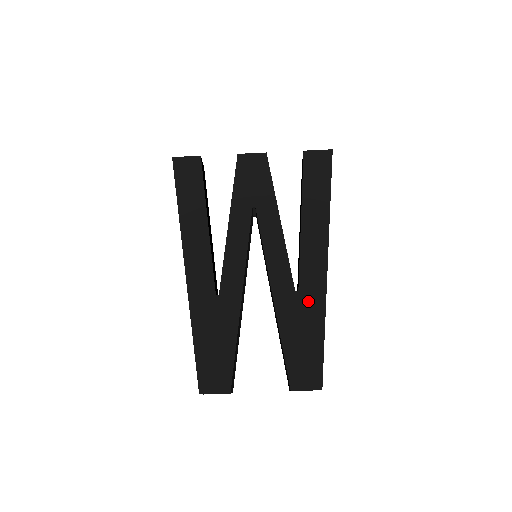
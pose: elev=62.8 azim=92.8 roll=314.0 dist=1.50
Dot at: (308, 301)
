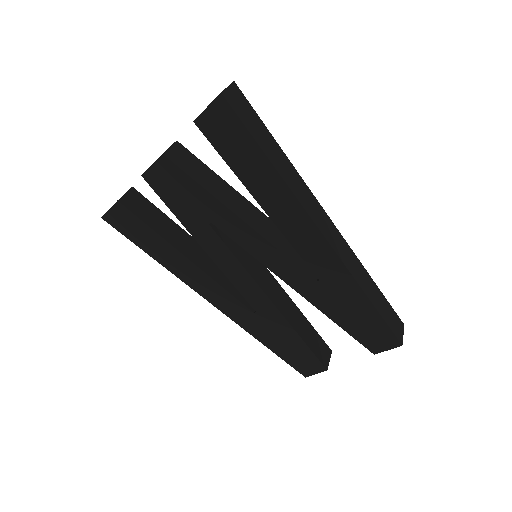
Dot at: (335, 285)
